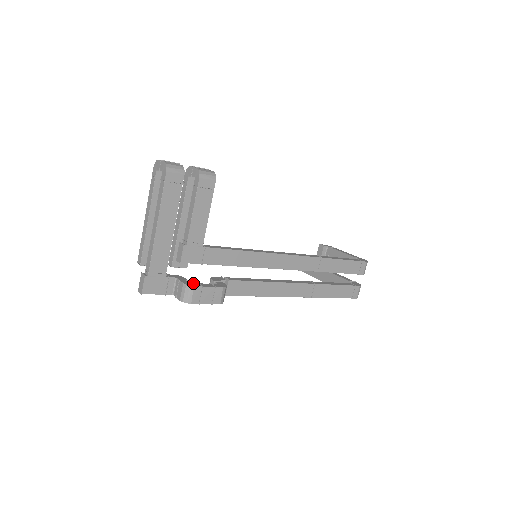
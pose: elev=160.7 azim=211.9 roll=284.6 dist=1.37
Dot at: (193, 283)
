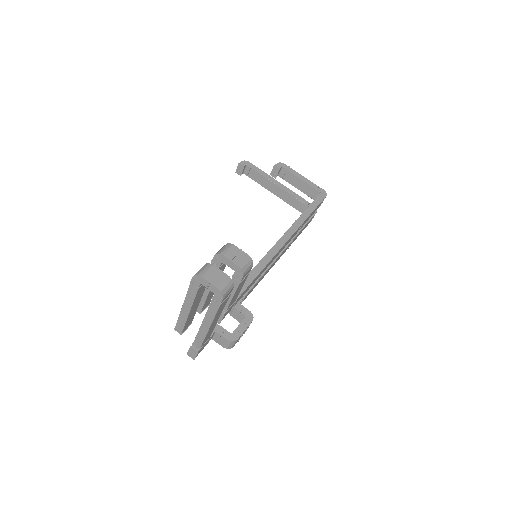
Dot at: (233, 333)
